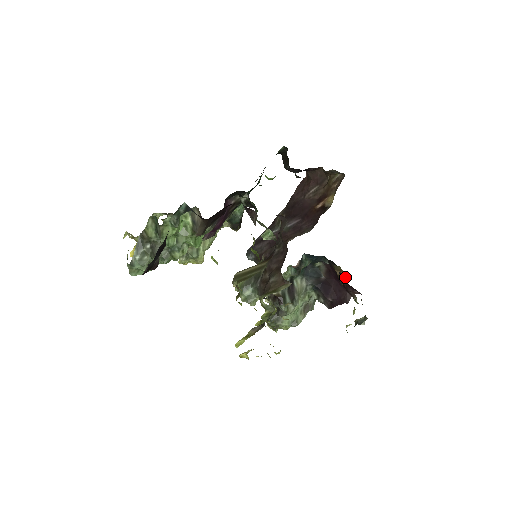
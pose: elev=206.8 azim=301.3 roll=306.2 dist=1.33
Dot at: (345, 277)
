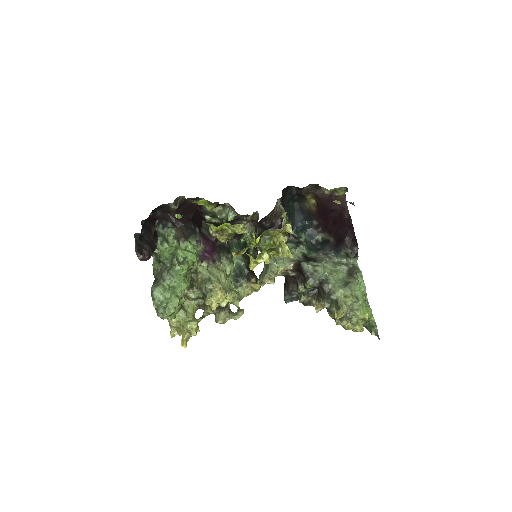
Dot at: (315, 200)
